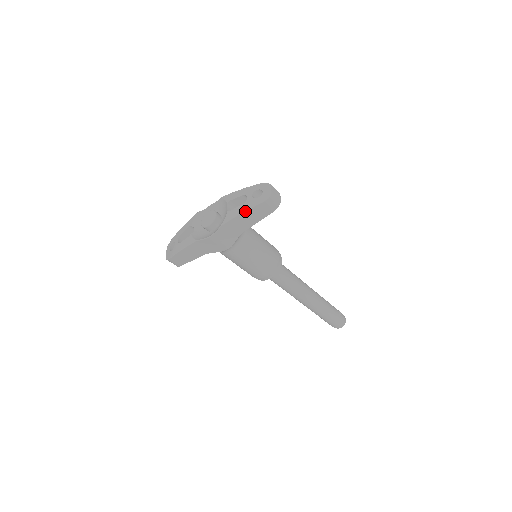
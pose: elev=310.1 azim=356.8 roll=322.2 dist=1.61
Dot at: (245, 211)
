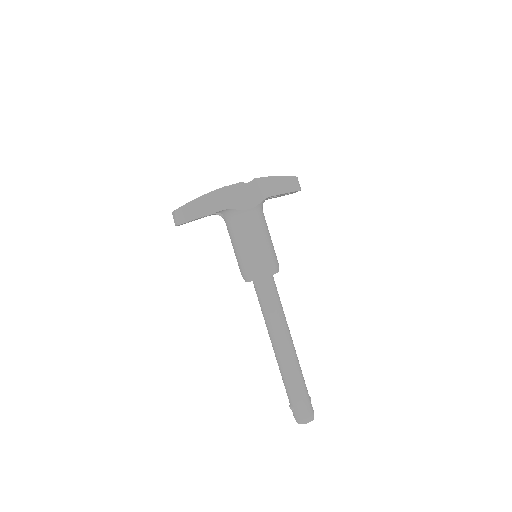
Dot at: (278, 176)
